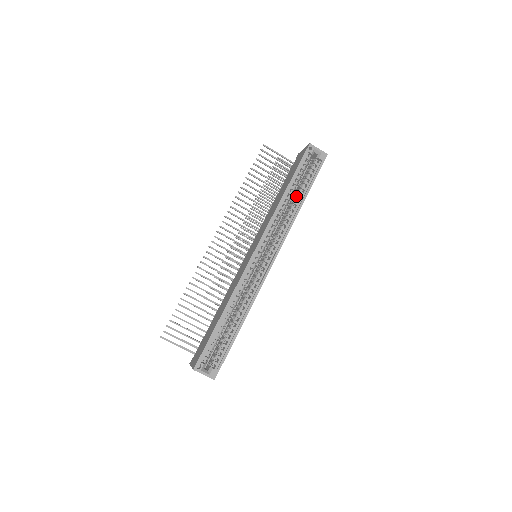
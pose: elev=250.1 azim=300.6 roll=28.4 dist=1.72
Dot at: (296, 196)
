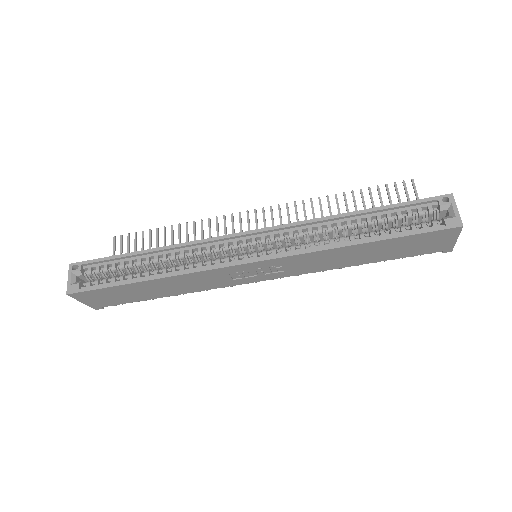
Dot at: occluded
